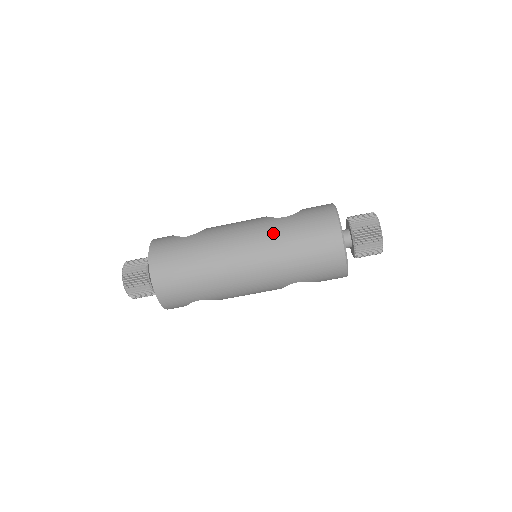
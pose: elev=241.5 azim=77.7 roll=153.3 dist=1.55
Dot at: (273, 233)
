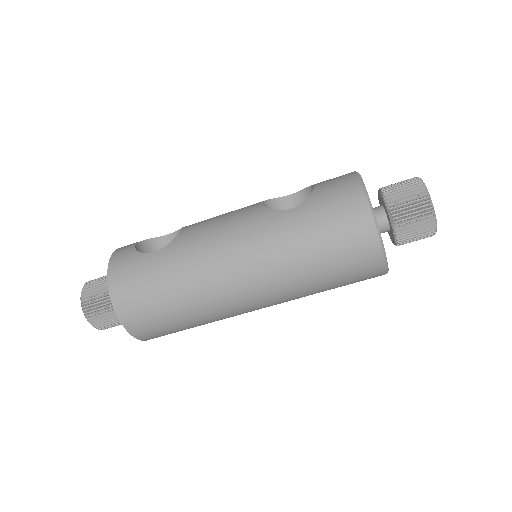
Dot at: (276, 240)
